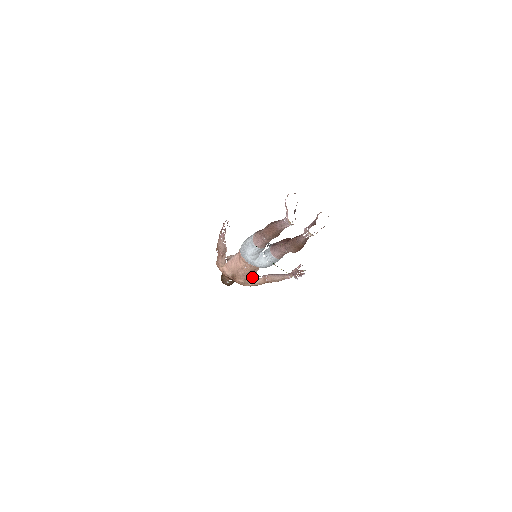
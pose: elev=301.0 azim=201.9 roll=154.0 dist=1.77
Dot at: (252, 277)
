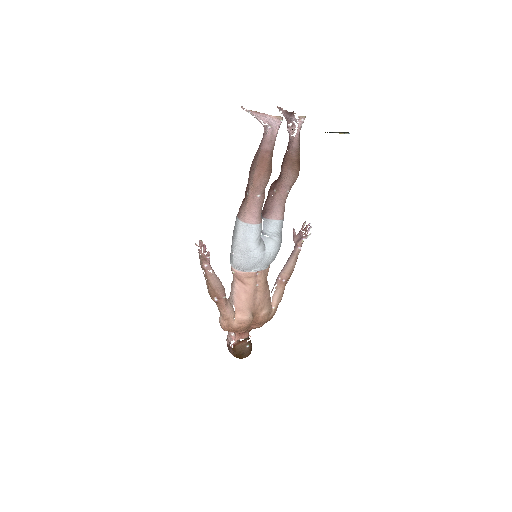
Dot at: (269, 295)
